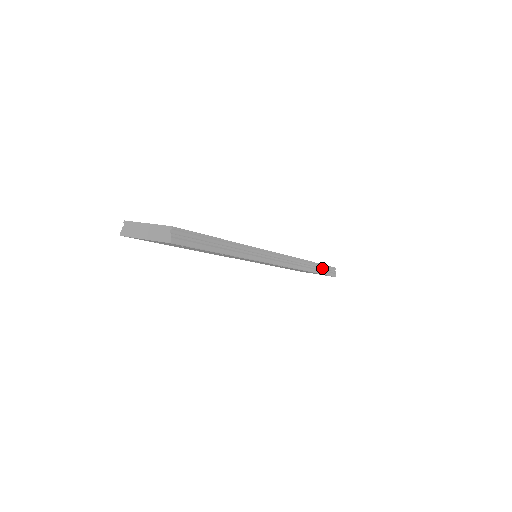
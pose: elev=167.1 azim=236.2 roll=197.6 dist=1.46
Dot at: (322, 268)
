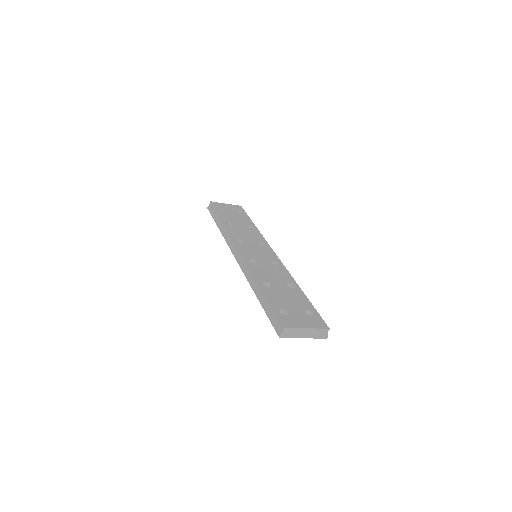
Dot at: occluded
